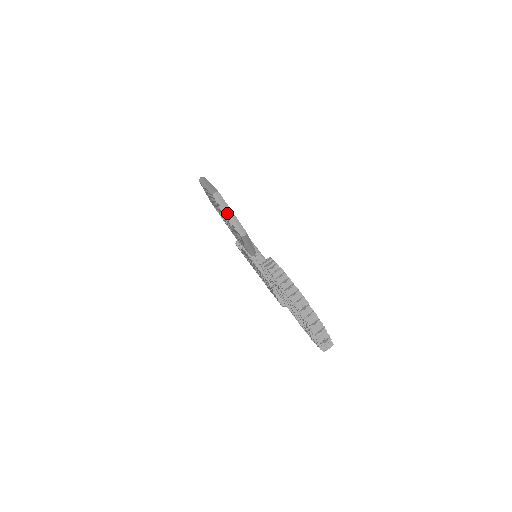
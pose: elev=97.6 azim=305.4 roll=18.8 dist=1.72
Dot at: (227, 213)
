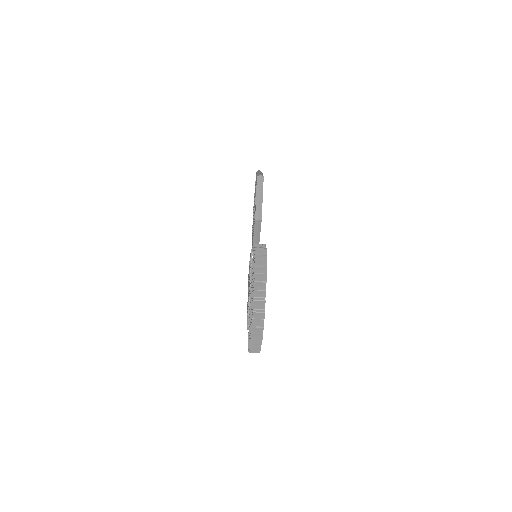
Dot at: (258, 195)
